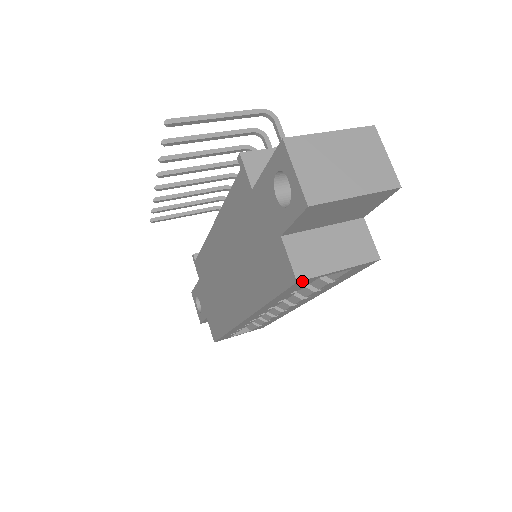
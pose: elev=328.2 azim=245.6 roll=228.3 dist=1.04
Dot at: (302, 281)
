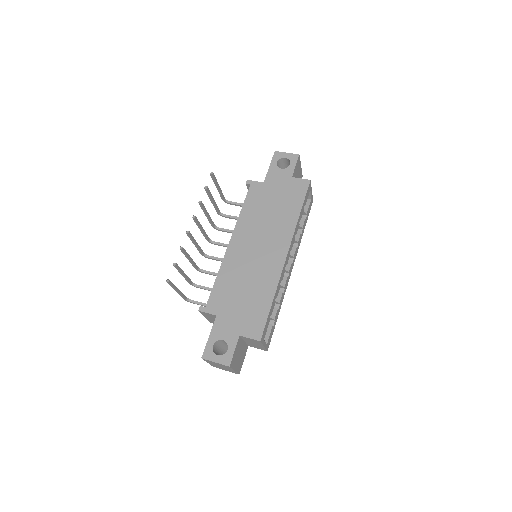
Dot at: (310, 183)
